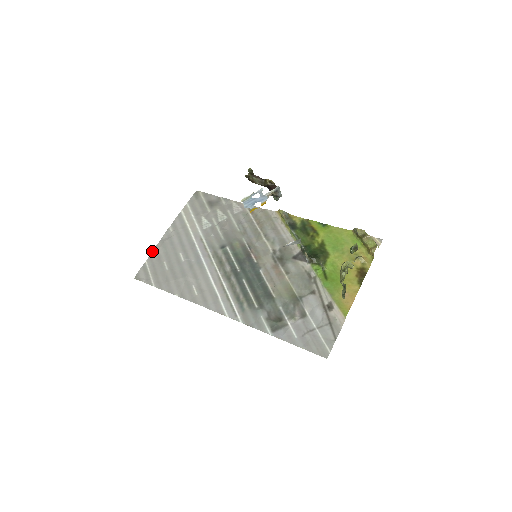
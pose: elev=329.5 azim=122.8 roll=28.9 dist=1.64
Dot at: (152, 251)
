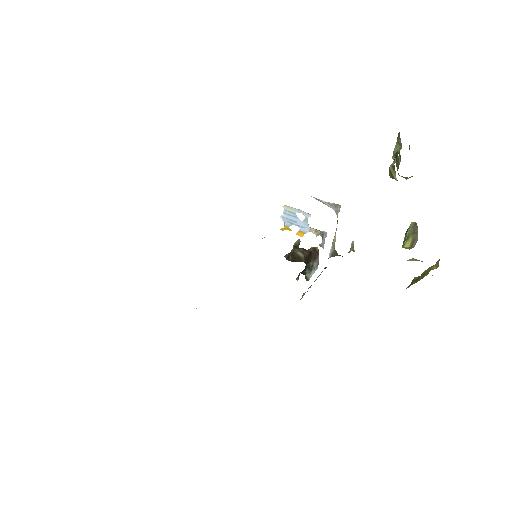
Dot at: occluded
